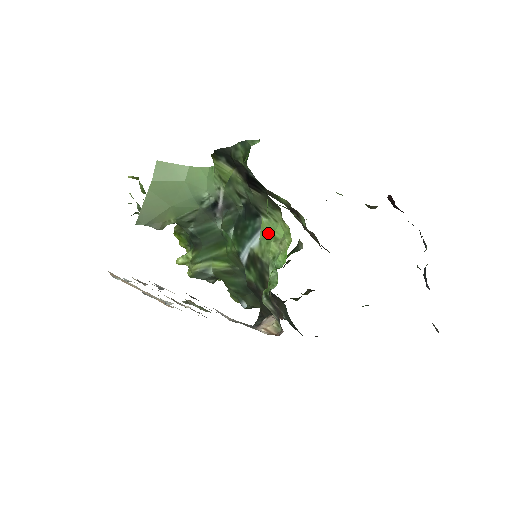
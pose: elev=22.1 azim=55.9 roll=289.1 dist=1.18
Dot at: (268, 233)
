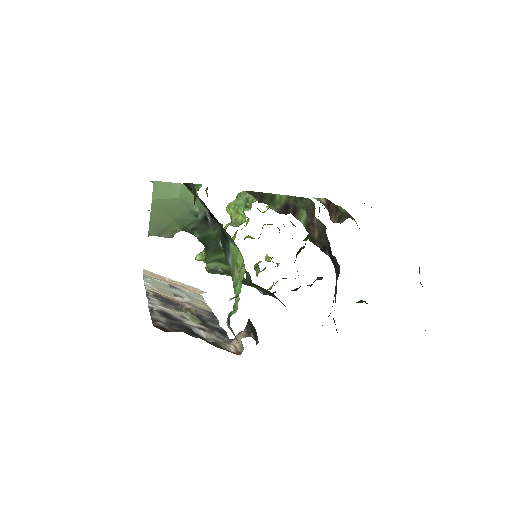
Dot at: (234, 258)
